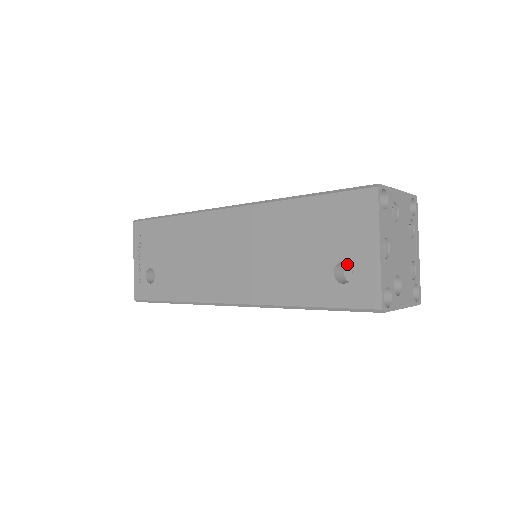
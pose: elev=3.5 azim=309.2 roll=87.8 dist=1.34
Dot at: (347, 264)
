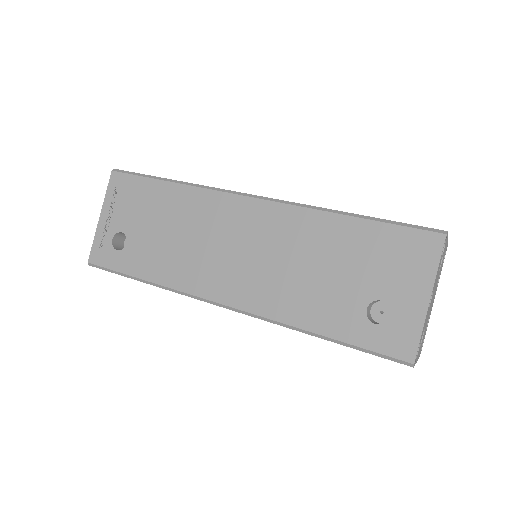
Dot at: (377, 301)
